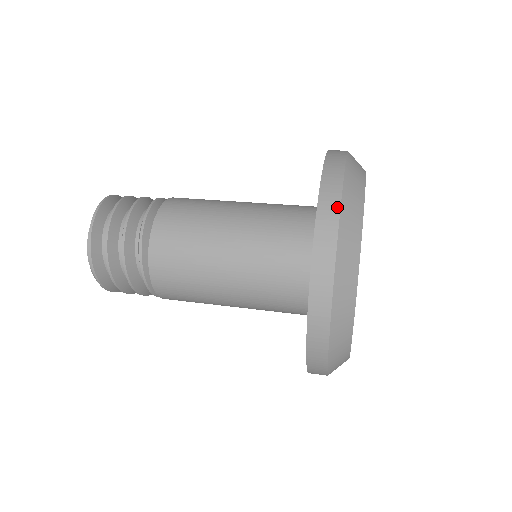
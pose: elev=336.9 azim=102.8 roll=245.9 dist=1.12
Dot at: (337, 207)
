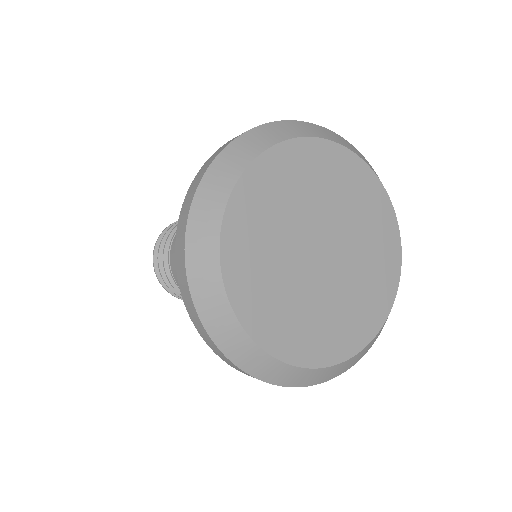
Dot at: (245, 132)
